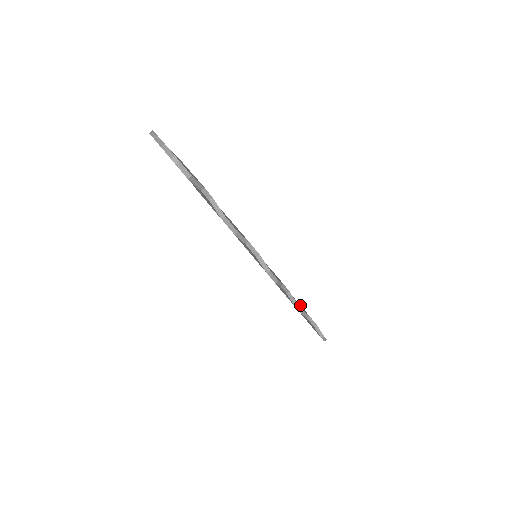
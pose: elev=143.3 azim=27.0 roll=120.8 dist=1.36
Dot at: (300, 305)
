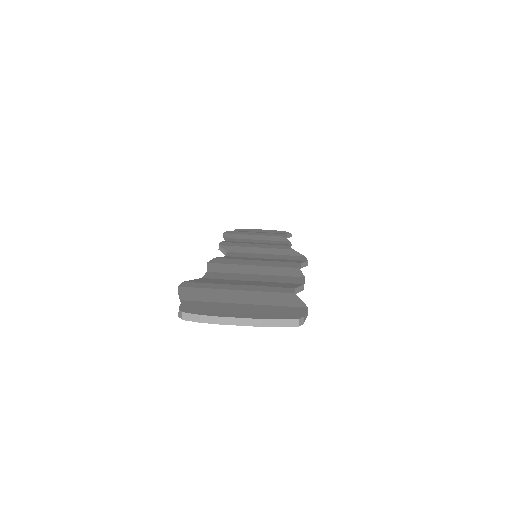
Dot at: (268, 236)
